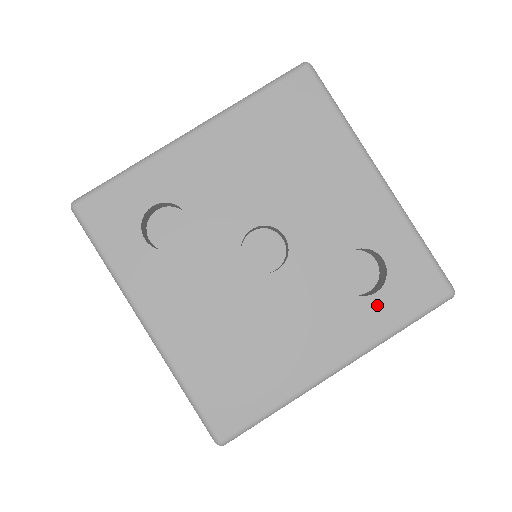
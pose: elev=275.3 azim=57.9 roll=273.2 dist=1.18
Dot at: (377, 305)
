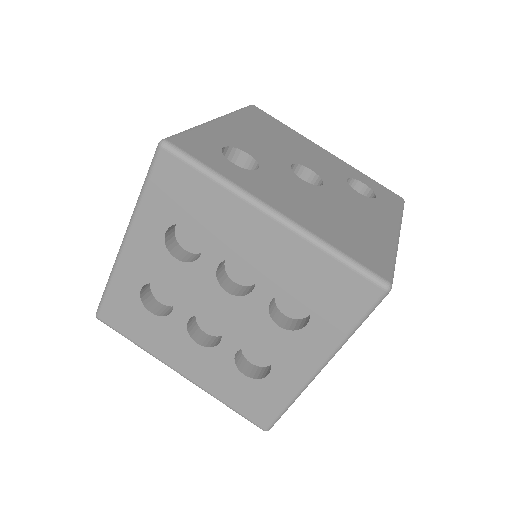
Dot at: (382, 203)
